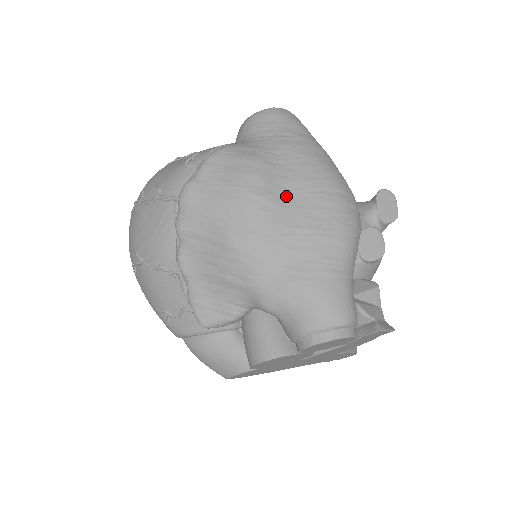
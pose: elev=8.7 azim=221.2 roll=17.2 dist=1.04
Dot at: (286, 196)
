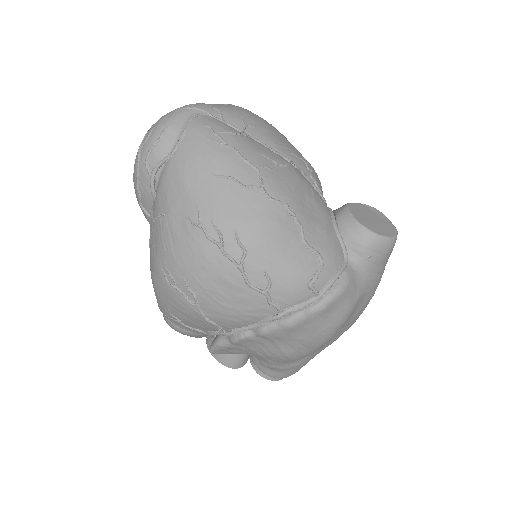
Dot at: (341, 329)
